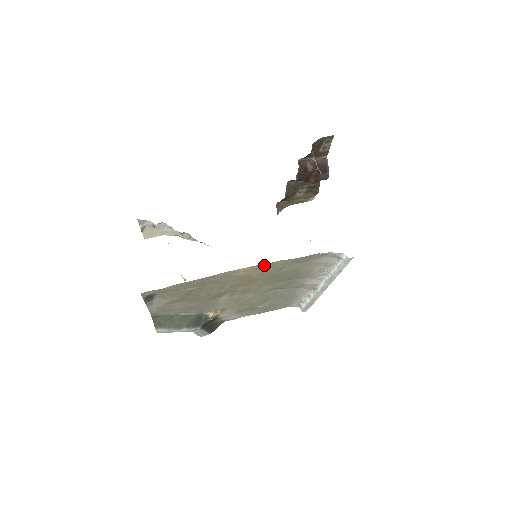
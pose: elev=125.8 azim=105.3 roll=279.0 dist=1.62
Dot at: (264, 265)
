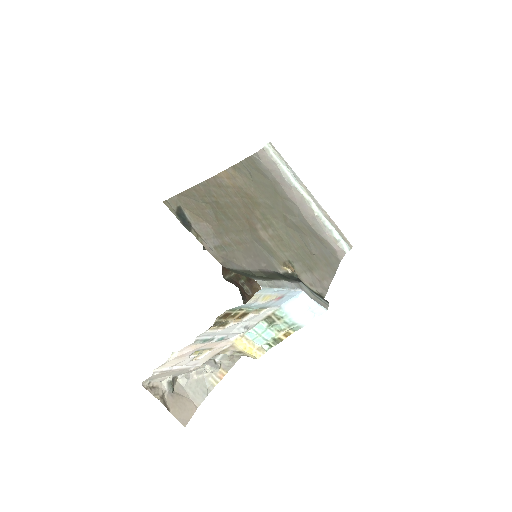
Dot at: (232, 170)
